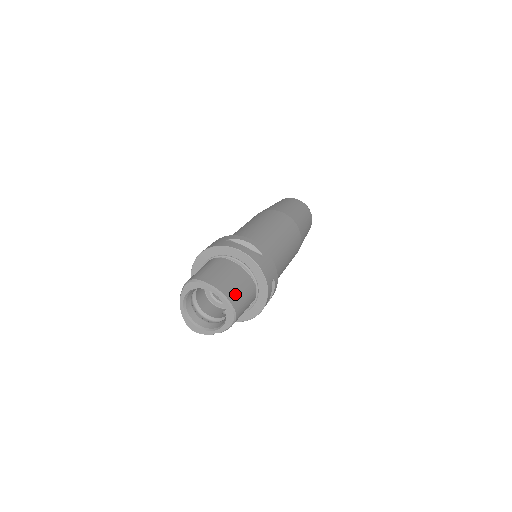
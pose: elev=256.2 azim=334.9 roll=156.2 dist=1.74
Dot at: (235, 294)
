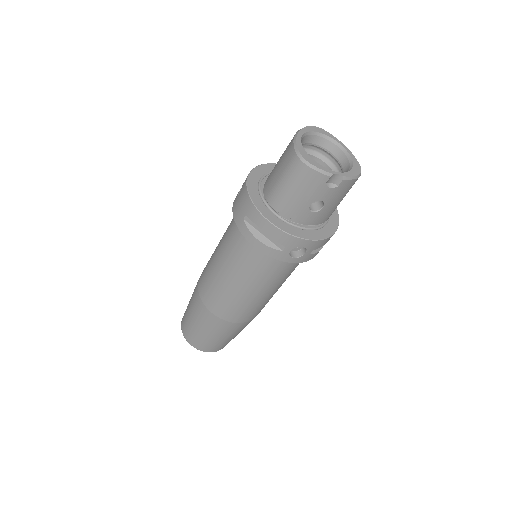
Dot at: occluded
